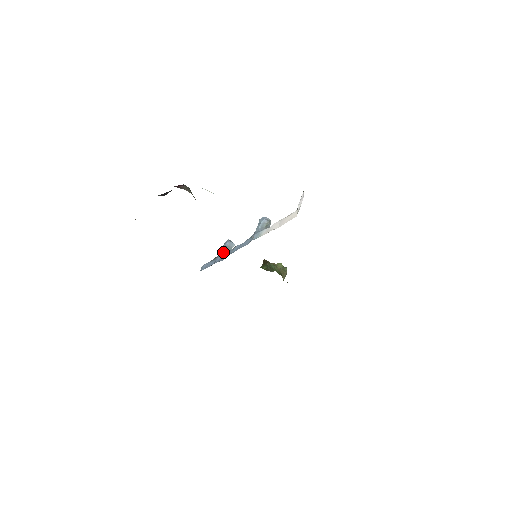
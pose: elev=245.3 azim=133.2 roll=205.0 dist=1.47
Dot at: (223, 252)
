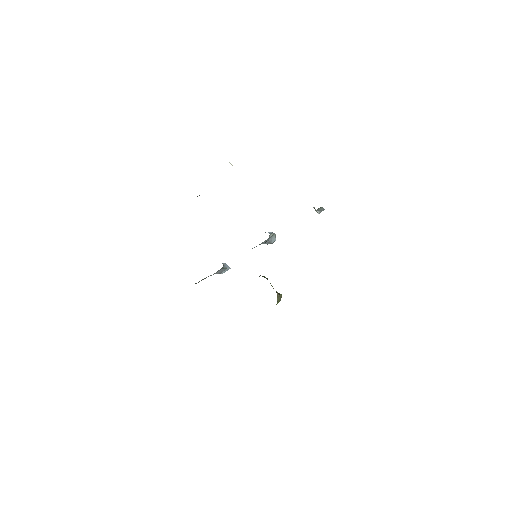
Dot at: occluded
